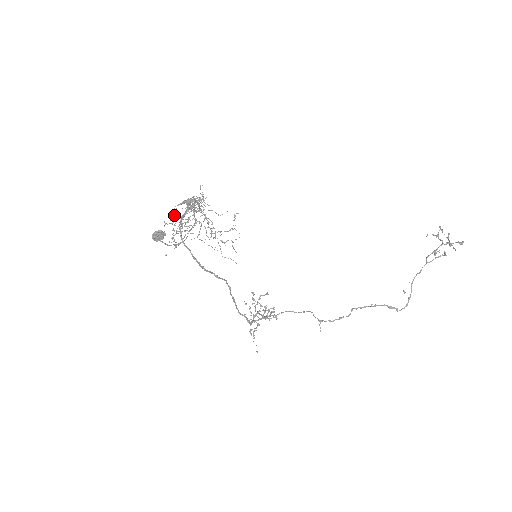
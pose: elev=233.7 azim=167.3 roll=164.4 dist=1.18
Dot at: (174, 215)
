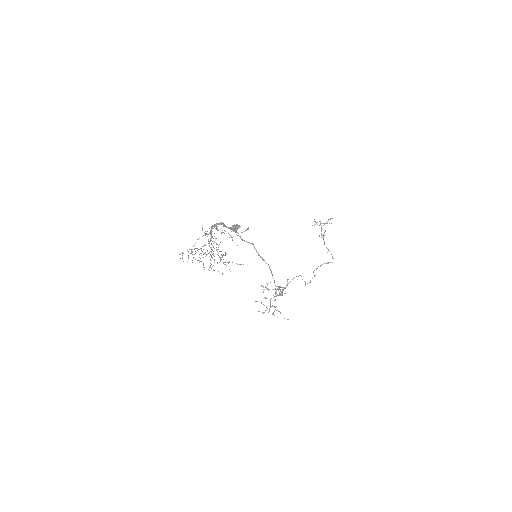
Dot at: occluded
